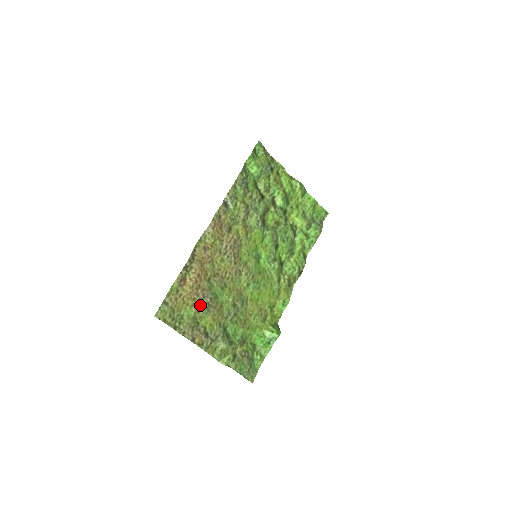
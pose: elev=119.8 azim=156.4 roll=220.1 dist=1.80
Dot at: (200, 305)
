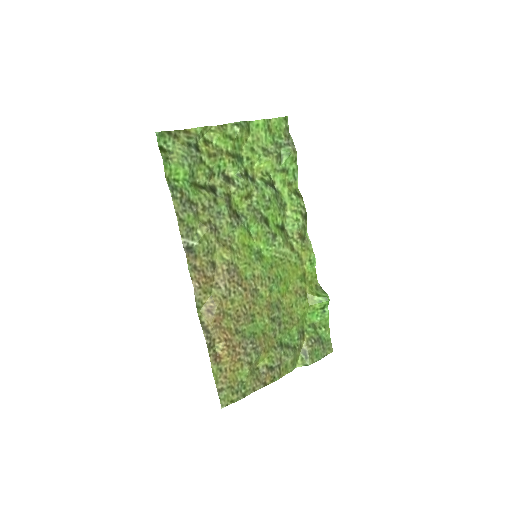
Dot at: (248, 358)
